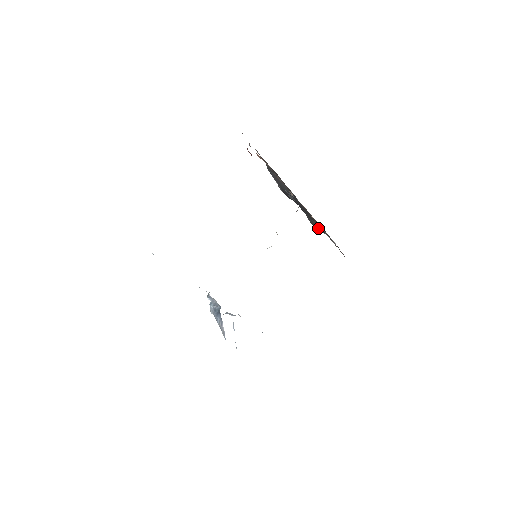
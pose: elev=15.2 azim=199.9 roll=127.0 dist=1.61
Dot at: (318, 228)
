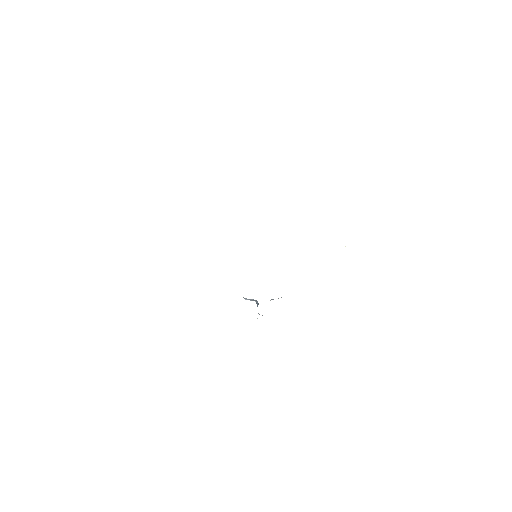
Dot at: occluded
